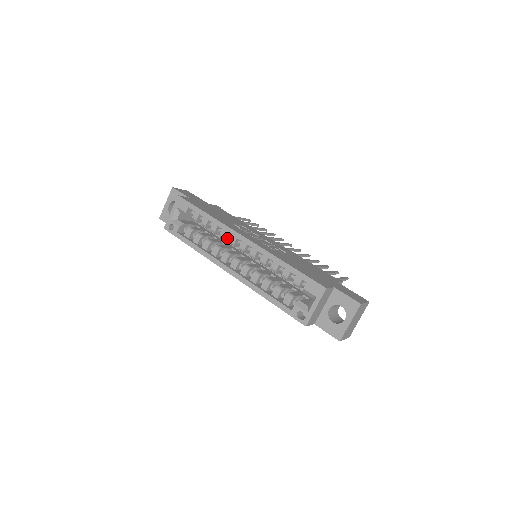
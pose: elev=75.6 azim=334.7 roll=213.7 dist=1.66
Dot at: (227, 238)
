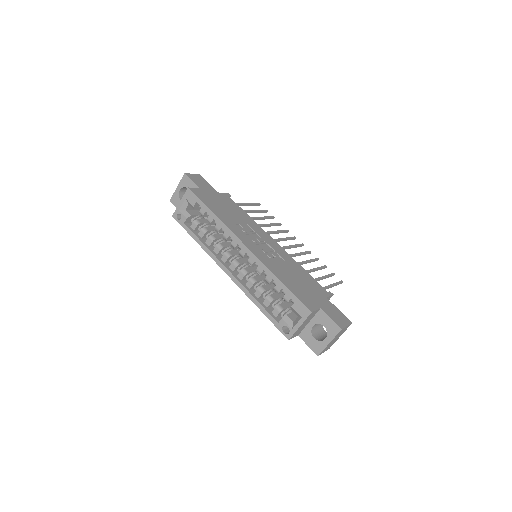
Dot at: (230, 239)
